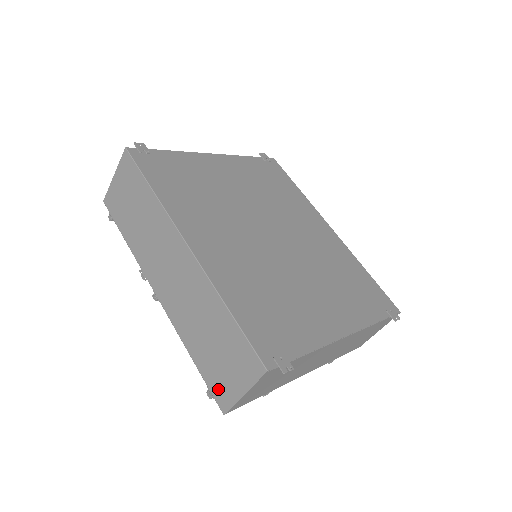
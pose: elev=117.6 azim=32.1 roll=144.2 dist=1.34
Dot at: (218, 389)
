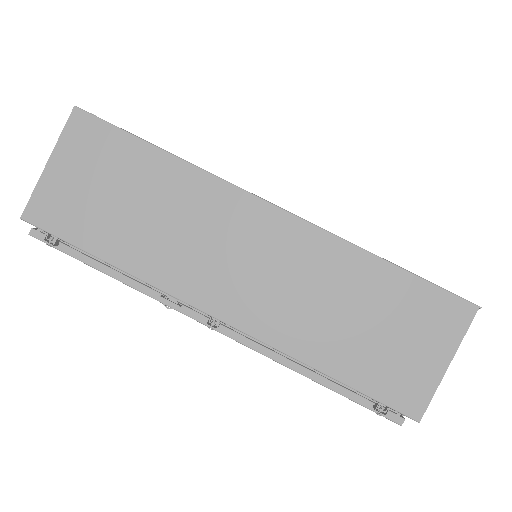
Dot at: (398, 389)
